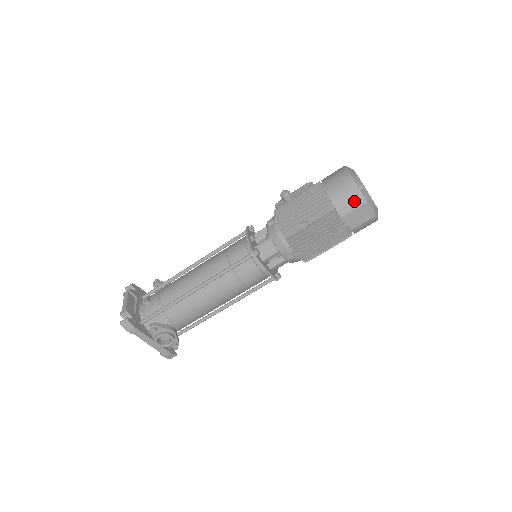
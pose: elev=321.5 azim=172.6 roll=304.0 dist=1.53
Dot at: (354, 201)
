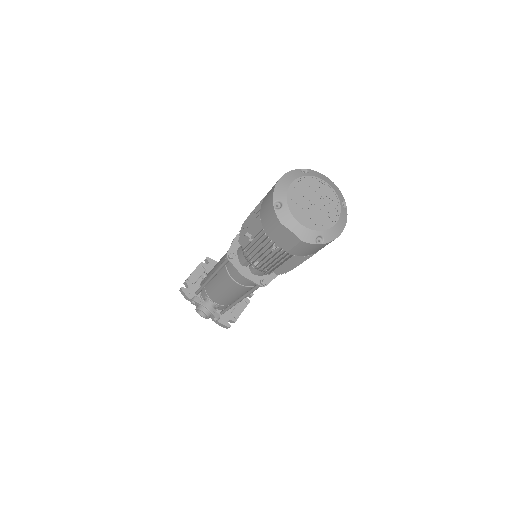
Dot at: (272, 220)
